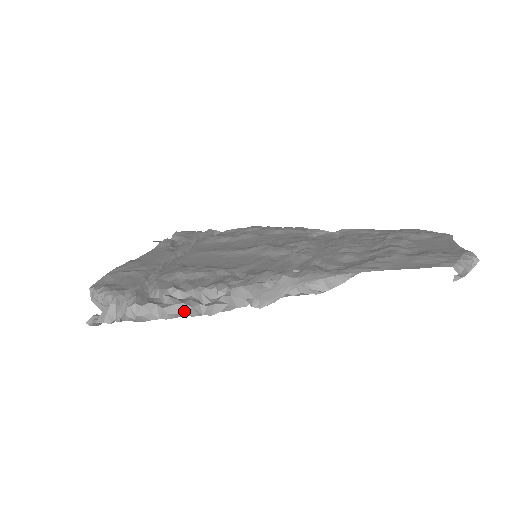
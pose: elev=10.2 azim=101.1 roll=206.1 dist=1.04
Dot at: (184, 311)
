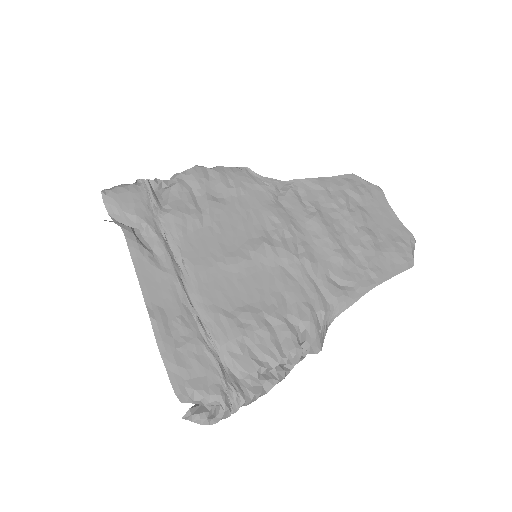
Dot at: (277, 383)
